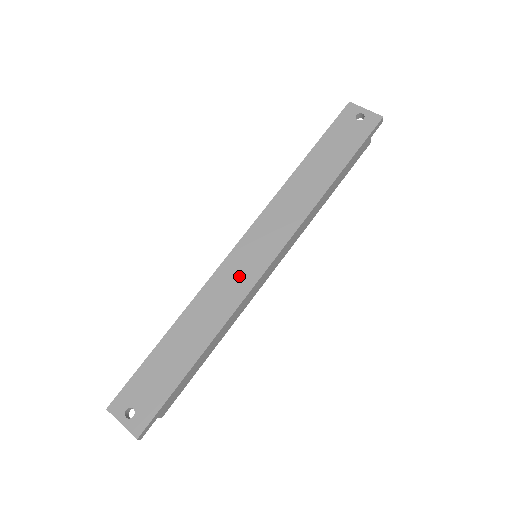
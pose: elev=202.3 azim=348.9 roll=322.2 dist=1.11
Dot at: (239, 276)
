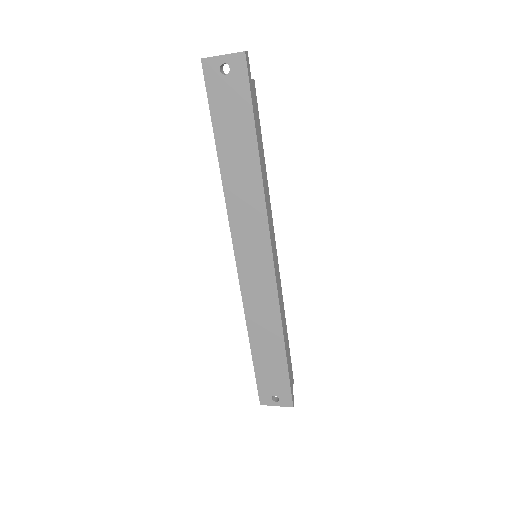
Dot at: (260, 283)
